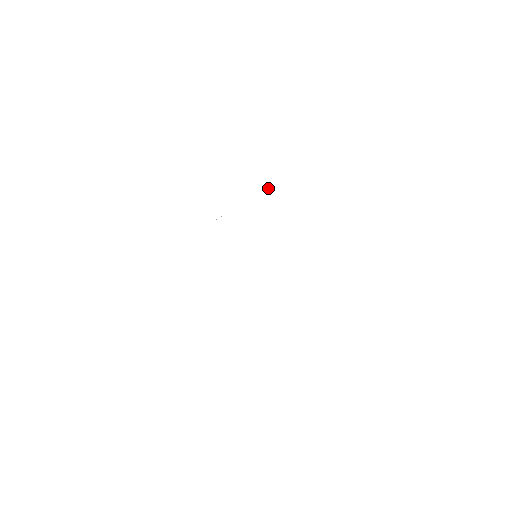
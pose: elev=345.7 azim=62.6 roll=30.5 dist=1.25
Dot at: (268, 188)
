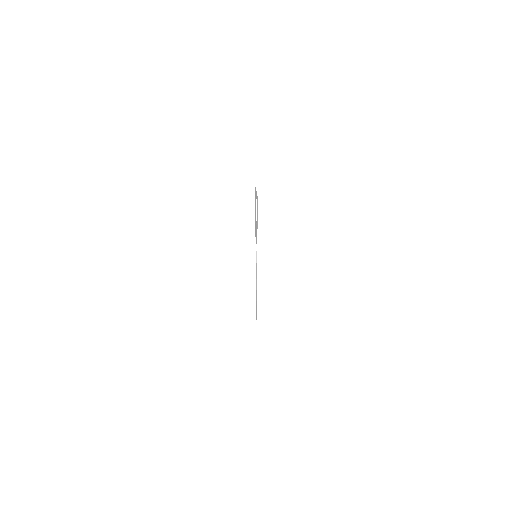
Dot at: occluded
